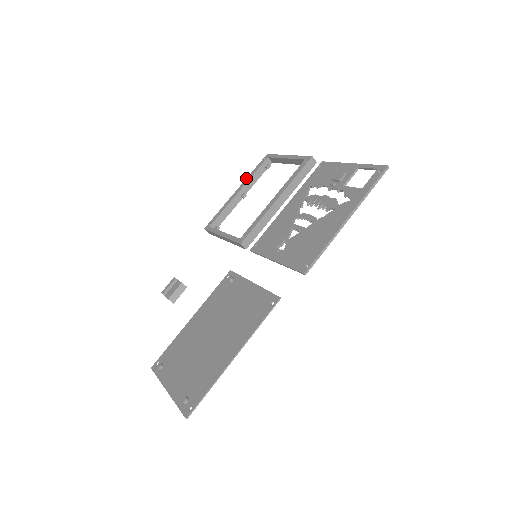
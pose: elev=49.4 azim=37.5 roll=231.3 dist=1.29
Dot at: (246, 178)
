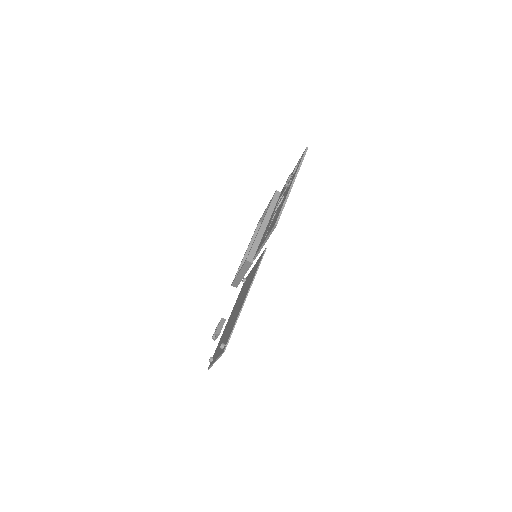
Dot at: occluded
